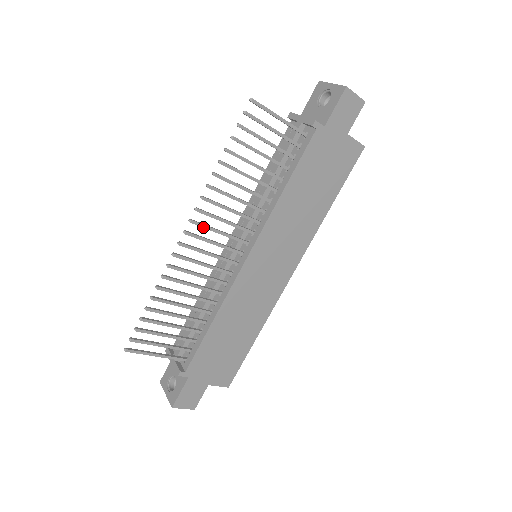
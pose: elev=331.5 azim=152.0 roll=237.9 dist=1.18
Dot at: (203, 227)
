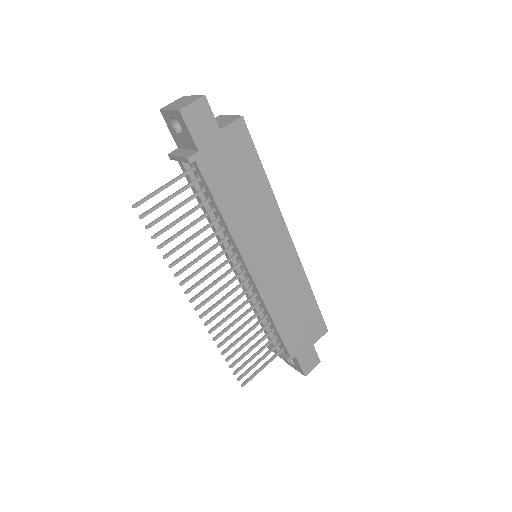
Dot at: (202, 294)
